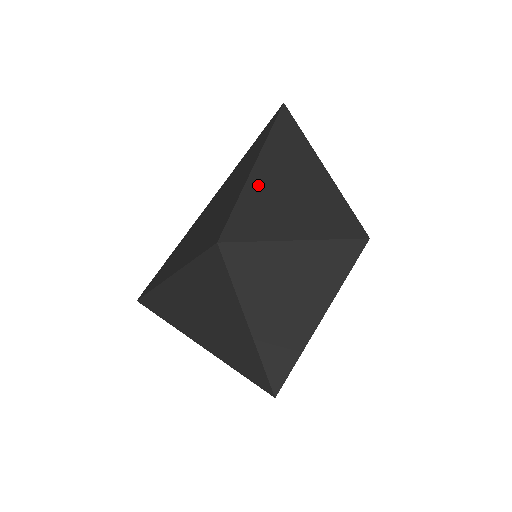
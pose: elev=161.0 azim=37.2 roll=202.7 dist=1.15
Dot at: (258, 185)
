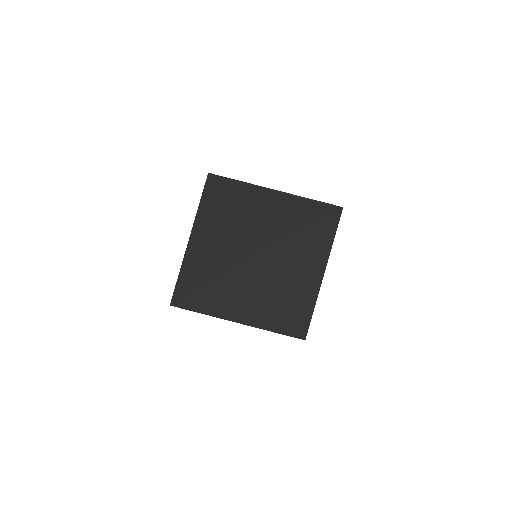
Dot at: (297, 239)
